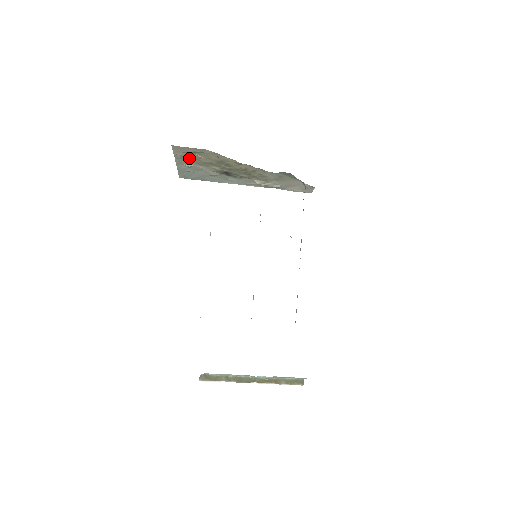
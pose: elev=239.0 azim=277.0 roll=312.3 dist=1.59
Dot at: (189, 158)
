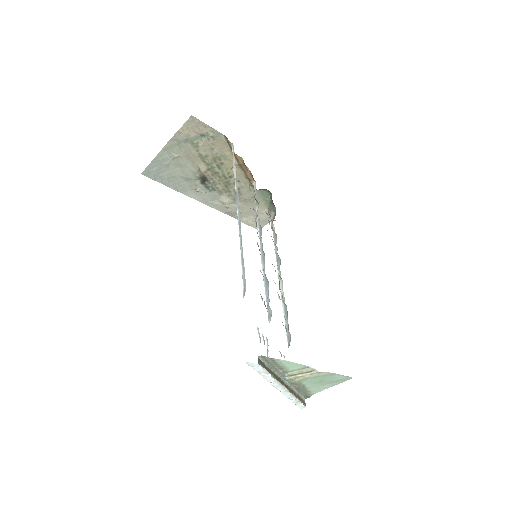
Dot at: (188, 143)
